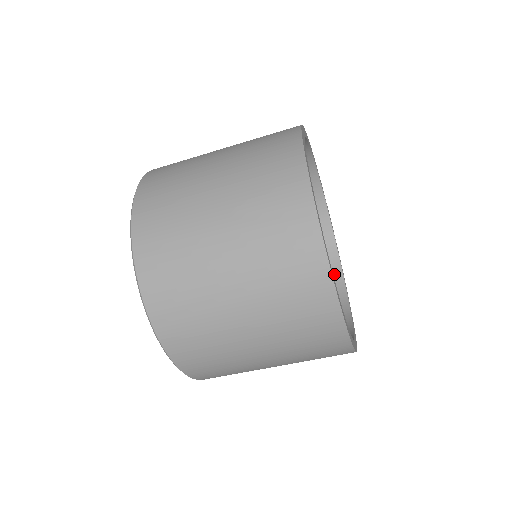
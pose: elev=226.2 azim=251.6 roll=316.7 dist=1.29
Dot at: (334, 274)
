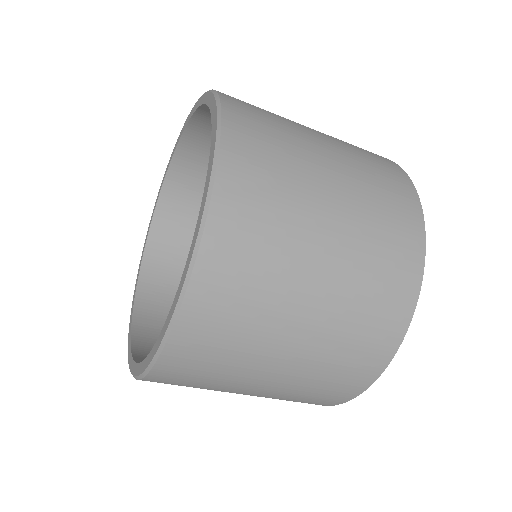
Dot at: occluded
